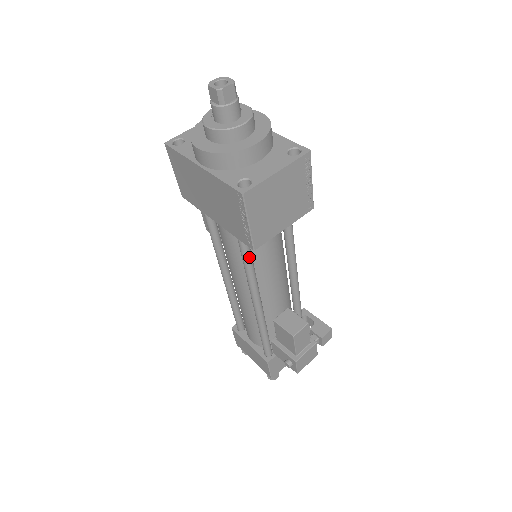
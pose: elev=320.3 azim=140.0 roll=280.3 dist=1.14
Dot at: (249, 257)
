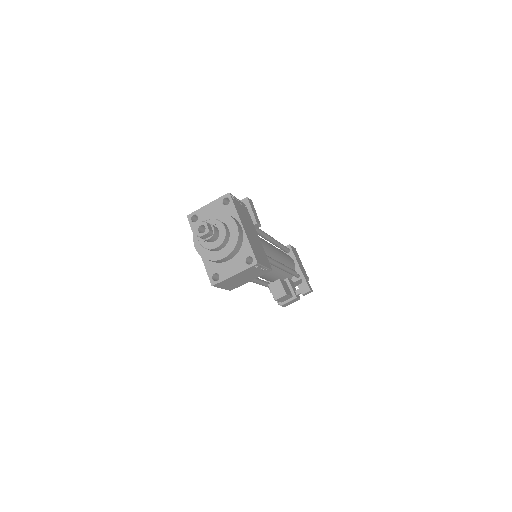
Dot at: occluded
